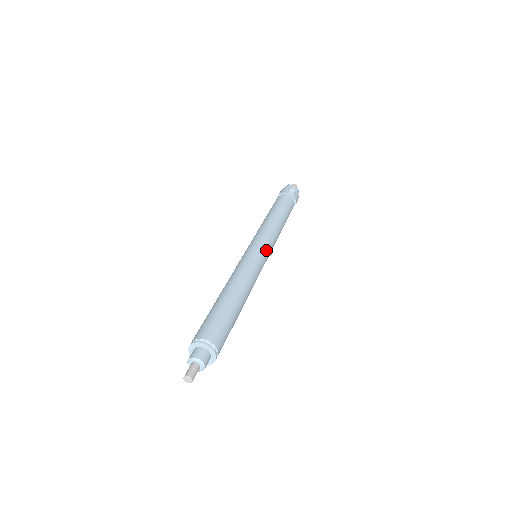
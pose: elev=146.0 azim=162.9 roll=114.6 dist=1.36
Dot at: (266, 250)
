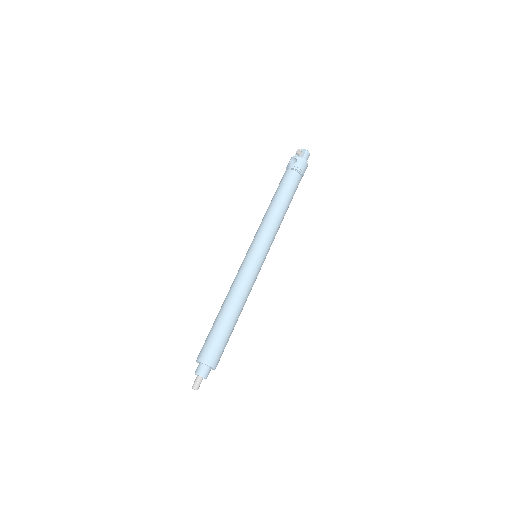
Dot at: (257, 249)
